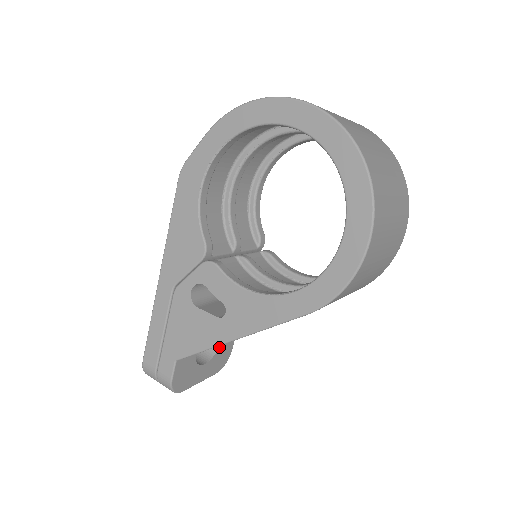
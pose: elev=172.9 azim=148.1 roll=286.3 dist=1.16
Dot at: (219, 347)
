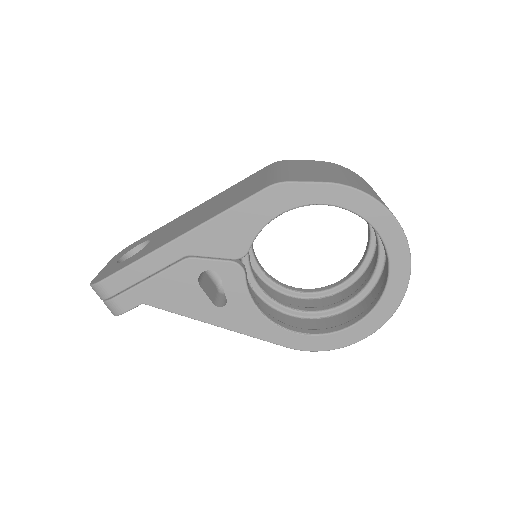
Dot at: occluded
